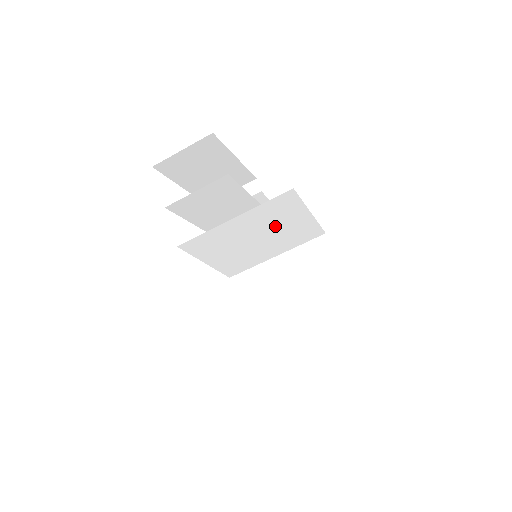
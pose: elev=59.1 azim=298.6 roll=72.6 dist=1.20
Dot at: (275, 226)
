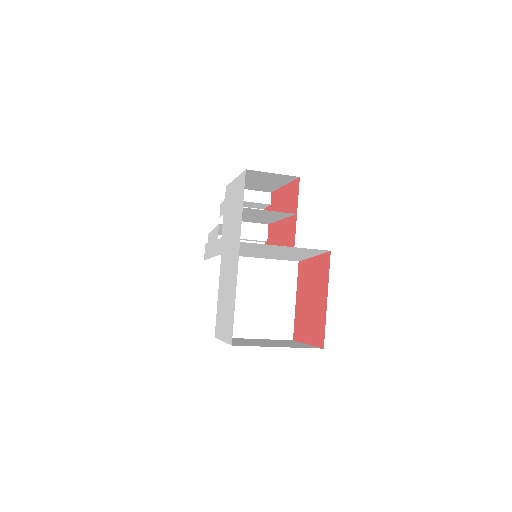
Dot at: (291, 253)
